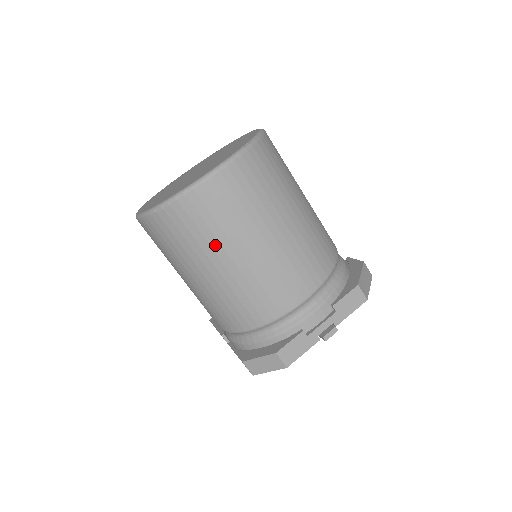
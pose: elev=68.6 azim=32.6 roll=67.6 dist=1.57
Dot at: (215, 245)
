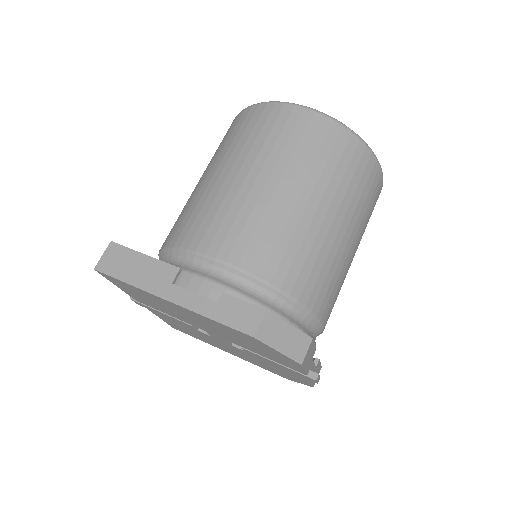
Dot at: (353, 206)
